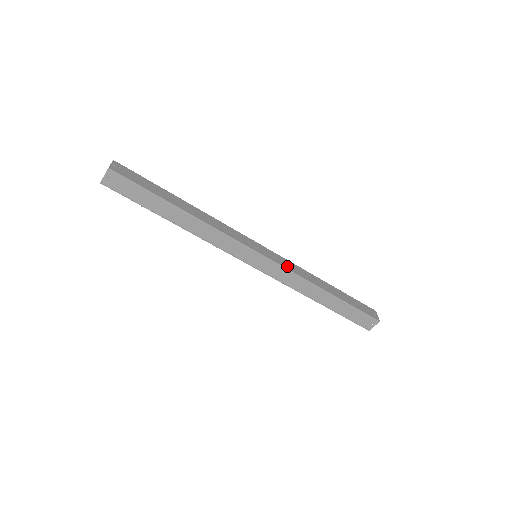
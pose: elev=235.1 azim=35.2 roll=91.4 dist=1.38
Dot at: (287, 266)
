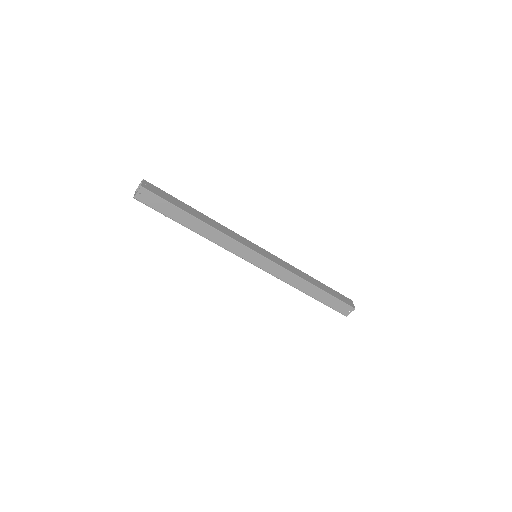
Dot at: (281, 264)
